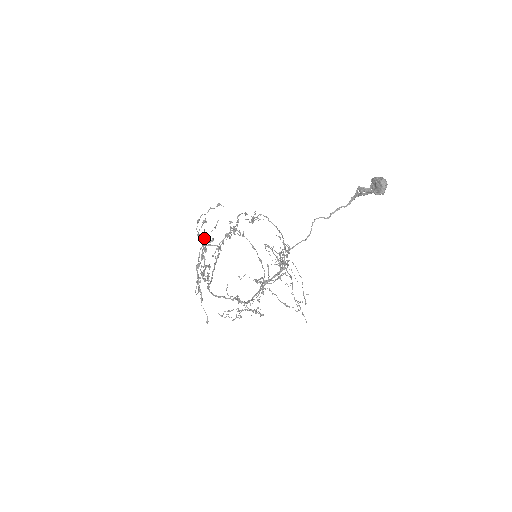
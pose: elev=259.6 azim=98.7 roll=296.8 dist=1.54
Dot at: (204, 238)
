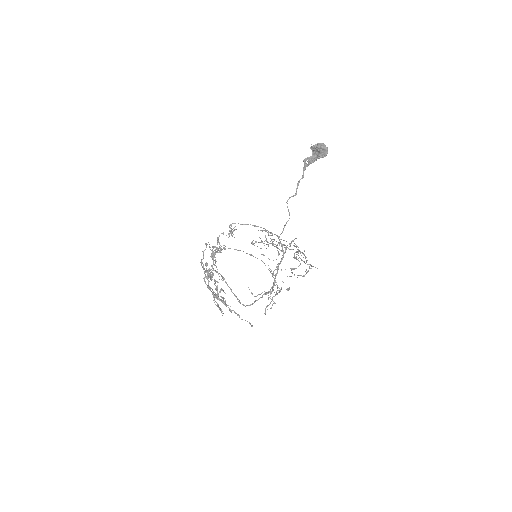
Dot at: occluded
